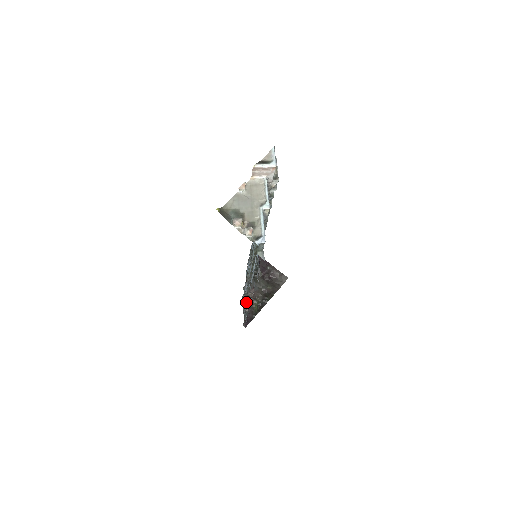
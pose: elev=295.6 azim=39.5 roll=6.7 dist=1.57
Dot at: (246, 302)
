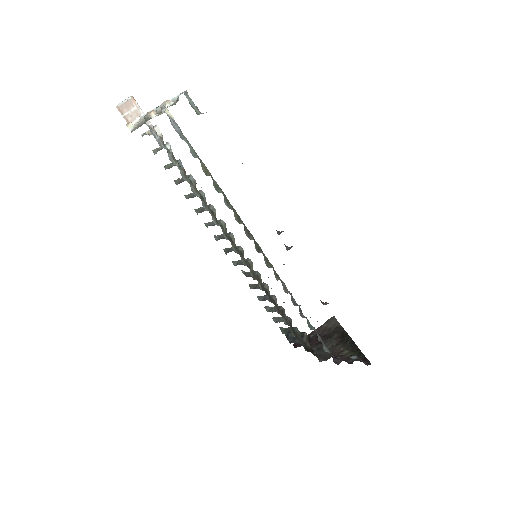
Dot at: occluded
